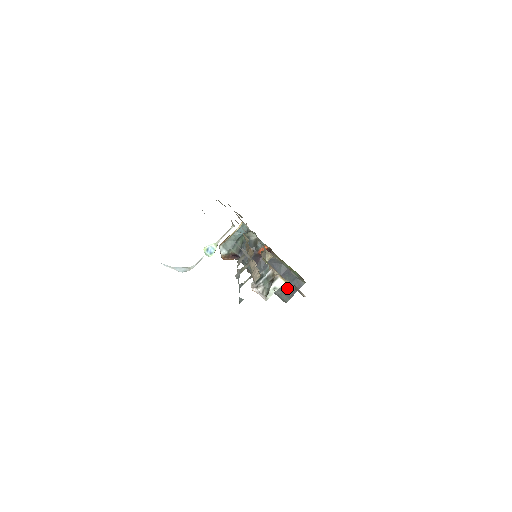
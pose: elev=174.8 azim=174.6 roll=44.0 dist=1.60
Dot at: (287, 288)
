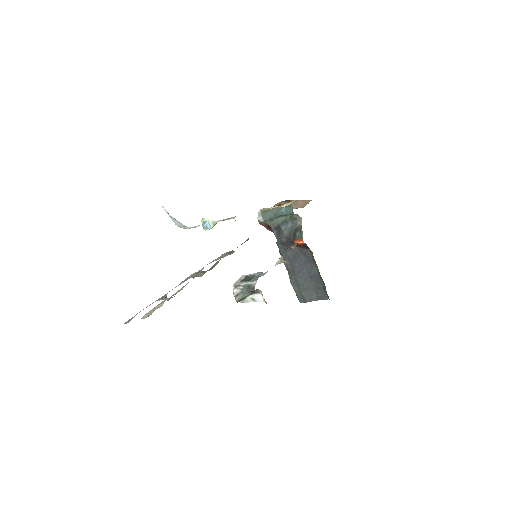
Dot at: (307, 291)
